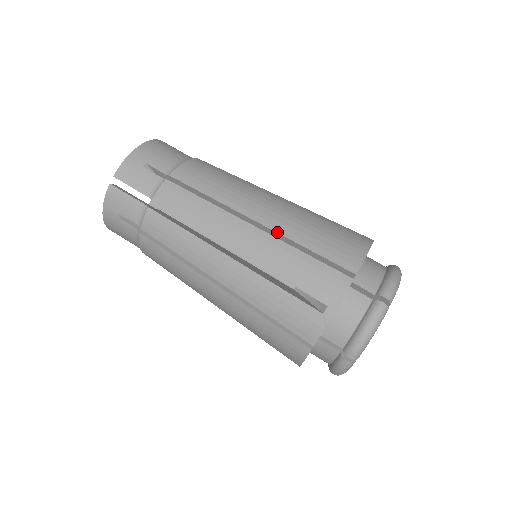
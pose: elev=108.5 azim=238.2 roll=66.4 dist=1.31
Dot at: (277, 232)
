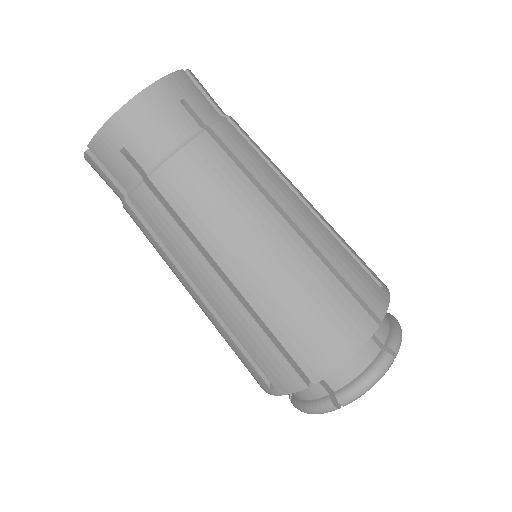
Dot at: (251, 305)
